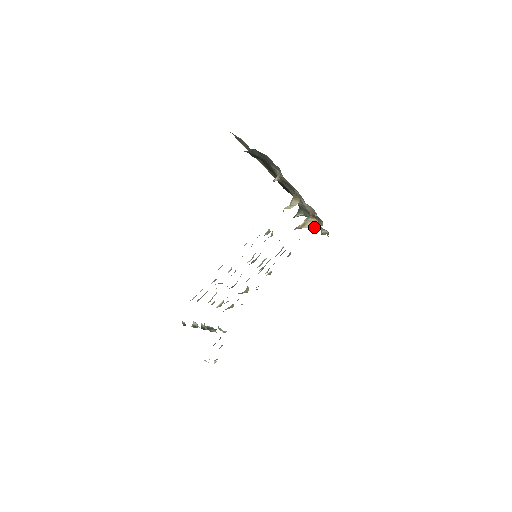
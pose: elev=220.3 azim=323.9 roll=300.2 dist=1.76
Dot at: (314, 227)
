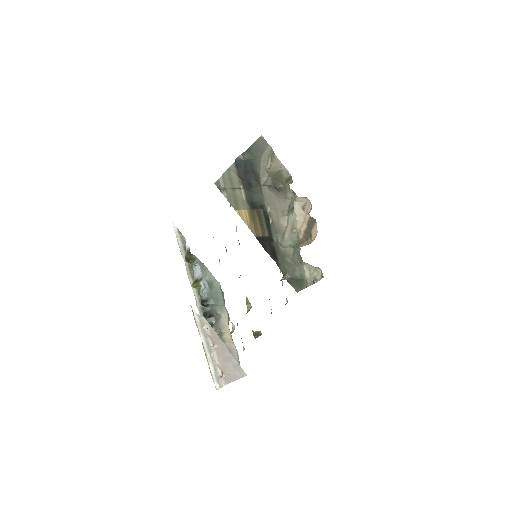
Dot at: (308, 244)
